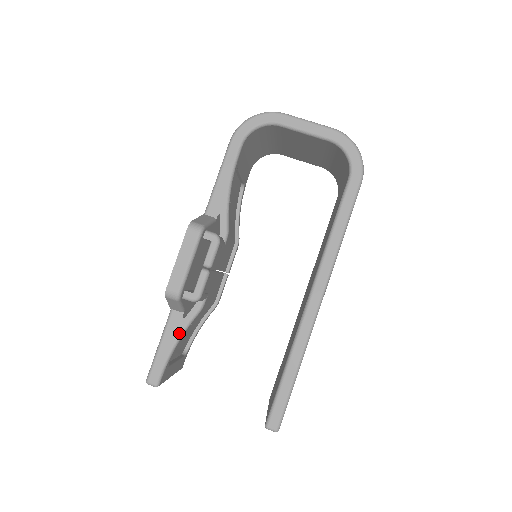
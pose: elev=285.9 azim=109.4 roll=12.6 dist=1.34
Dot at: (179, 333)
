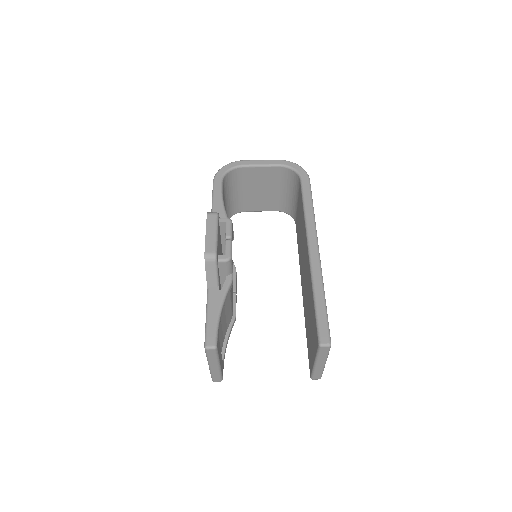
Dot at: (220, 301)
